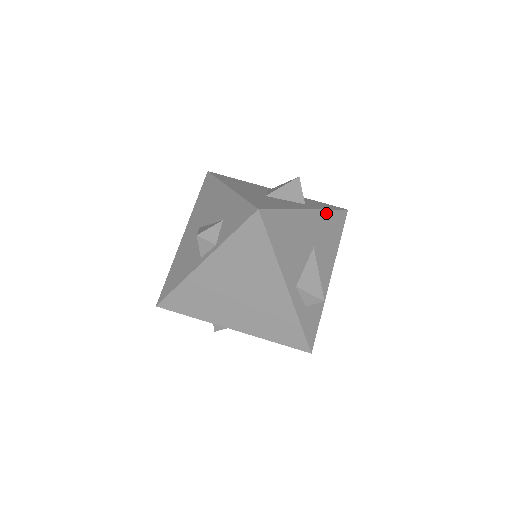
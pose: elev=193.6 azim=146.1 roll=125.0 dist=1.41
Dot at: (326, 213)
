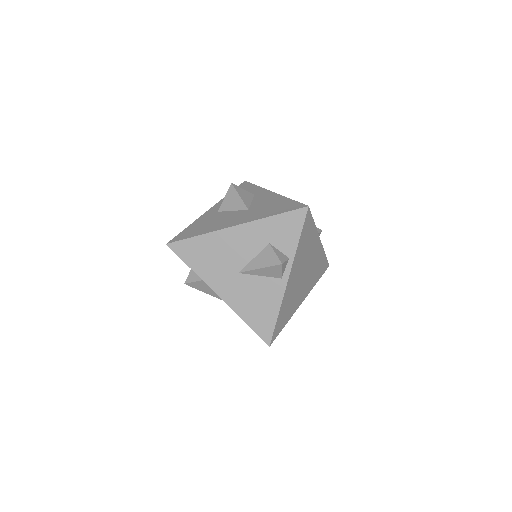
Dot at: occluded
